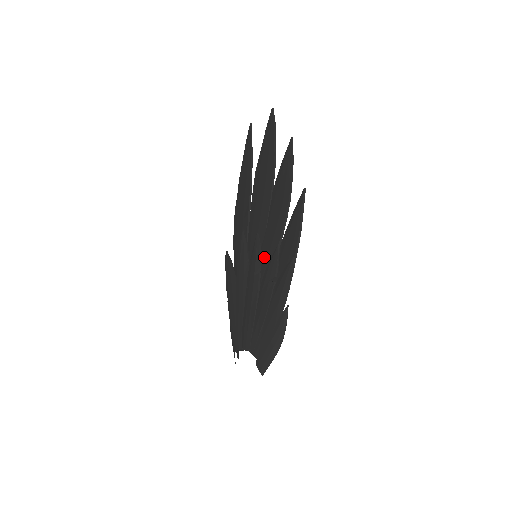
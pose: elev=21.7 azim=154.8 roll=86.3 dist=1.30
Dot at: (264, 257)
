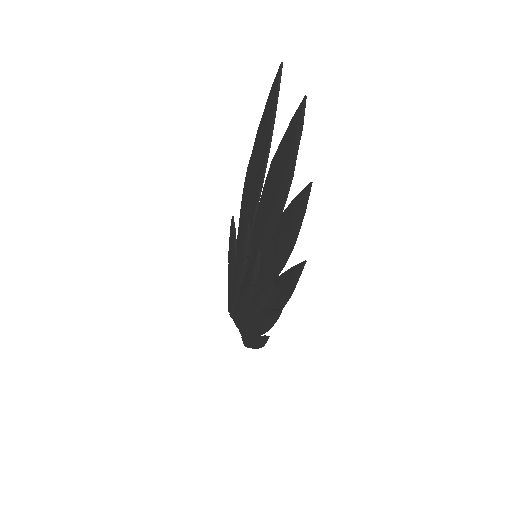
Dot at: (261, 273)
